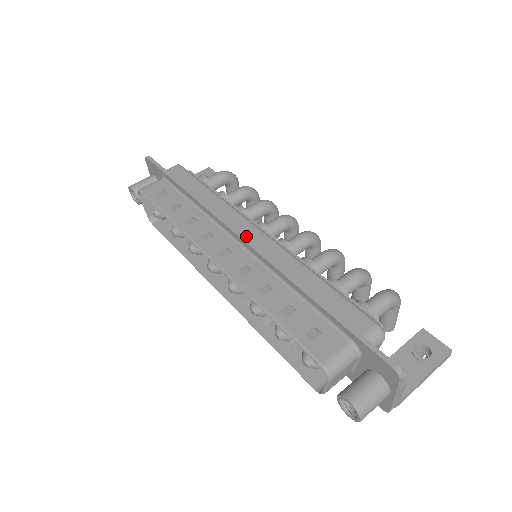
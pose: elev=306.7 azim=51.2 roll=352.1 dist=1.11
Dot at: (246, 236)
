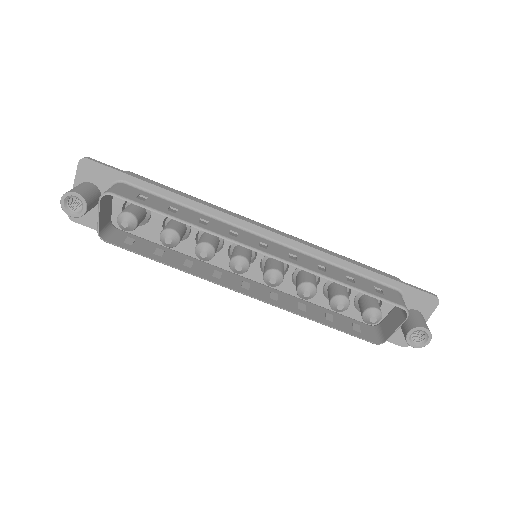
Dot at: occluded
